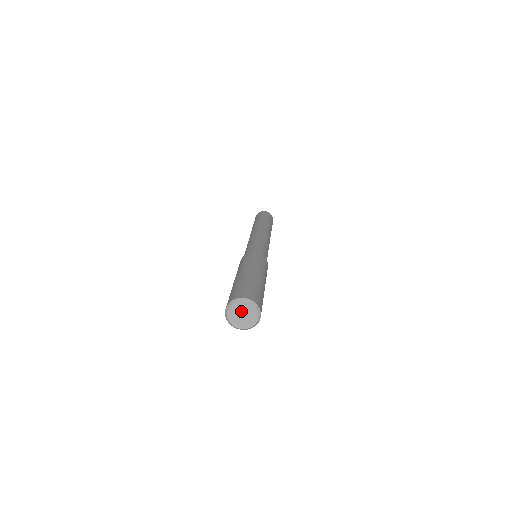
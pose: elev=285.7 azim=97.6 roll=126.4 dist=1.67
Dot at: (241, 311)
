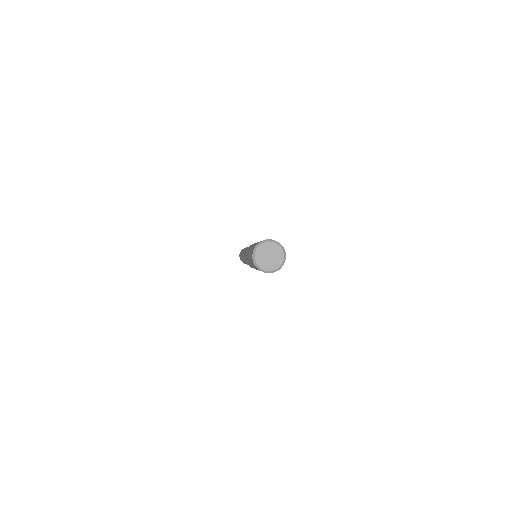
Dot at: (265, 254)
